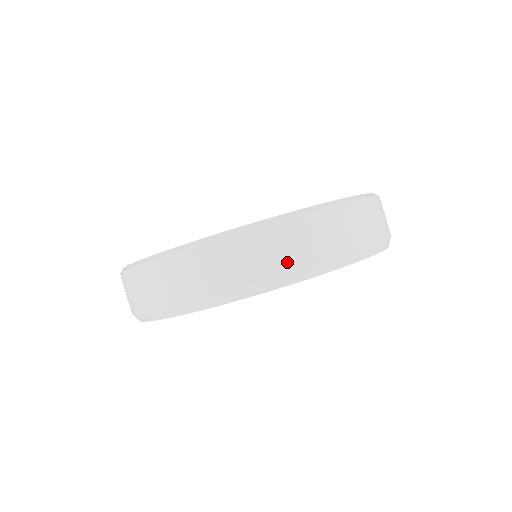
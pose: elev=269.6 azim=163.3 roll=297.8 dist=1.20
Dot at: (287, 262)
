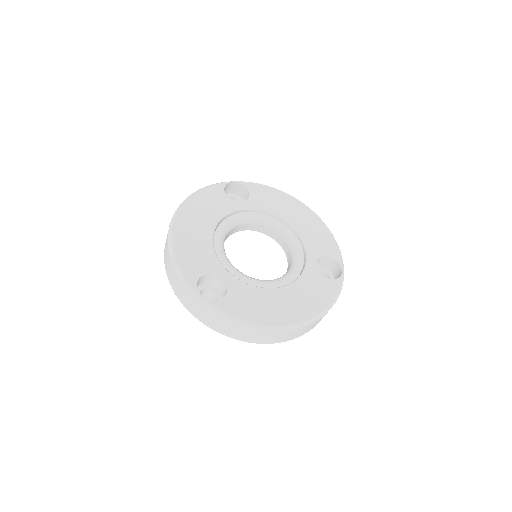
Dot at: (297, 336)
